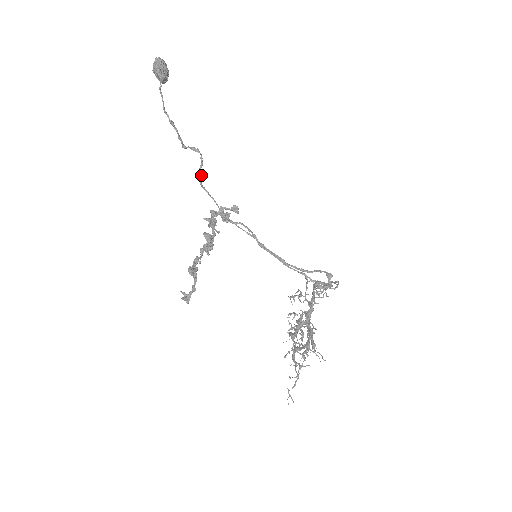
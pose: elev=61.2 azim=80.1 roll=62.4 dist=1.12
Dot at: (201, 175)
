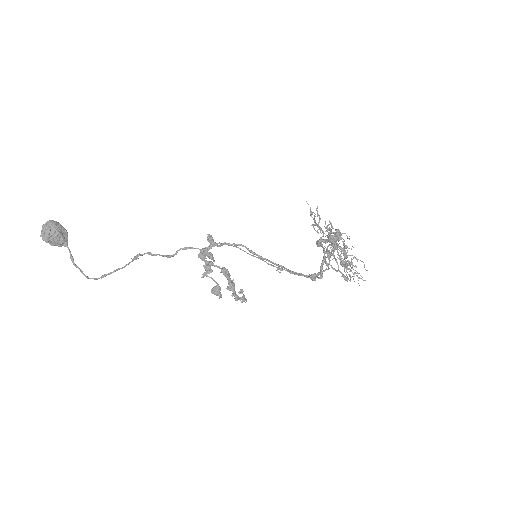
Dot at: (166, 256)
